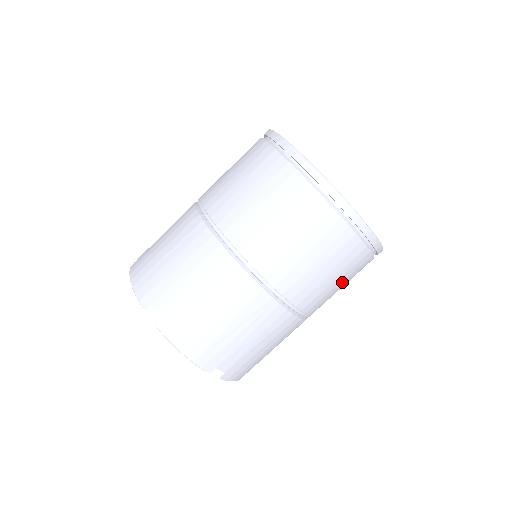
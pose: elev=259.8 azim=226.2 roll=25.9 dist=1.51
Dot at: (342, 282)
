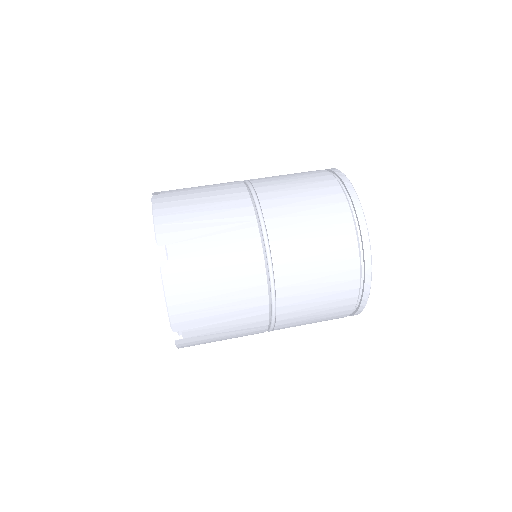
Dot at: (321, 263)
